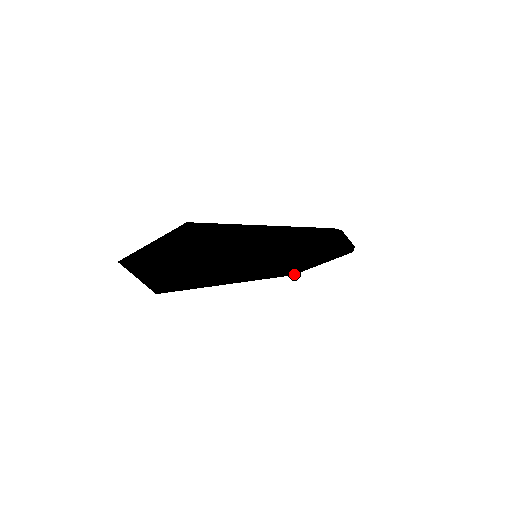
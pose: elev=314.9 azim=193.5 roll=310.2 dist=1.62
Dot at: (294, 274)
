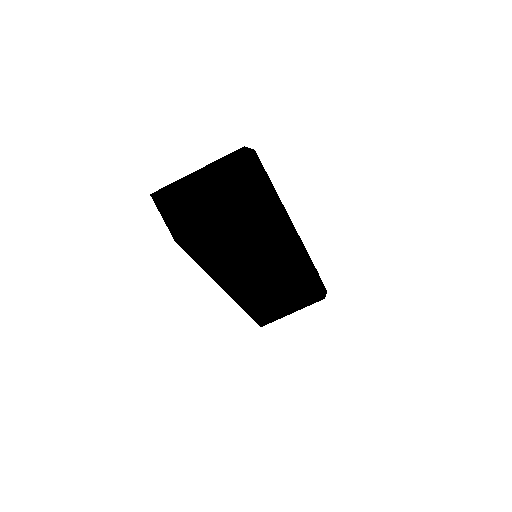
Dot at: (262, 325)
